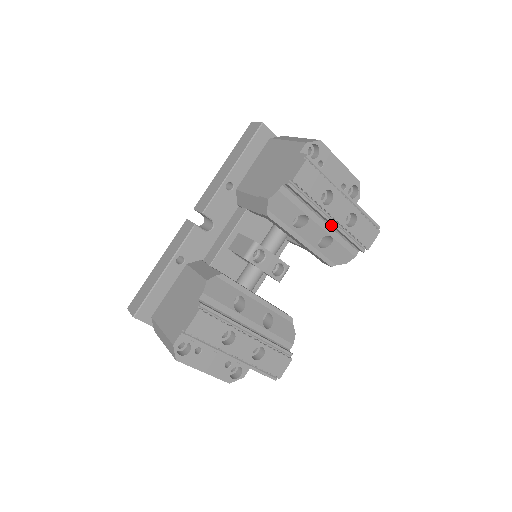
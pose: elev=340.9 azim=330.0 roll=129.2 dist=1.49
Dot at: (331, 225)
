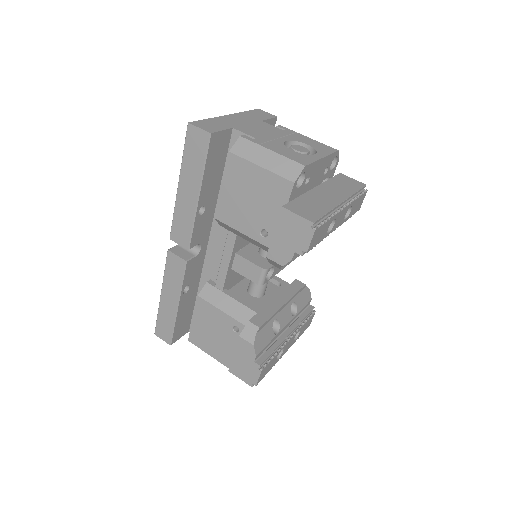
Dot at: occluded
